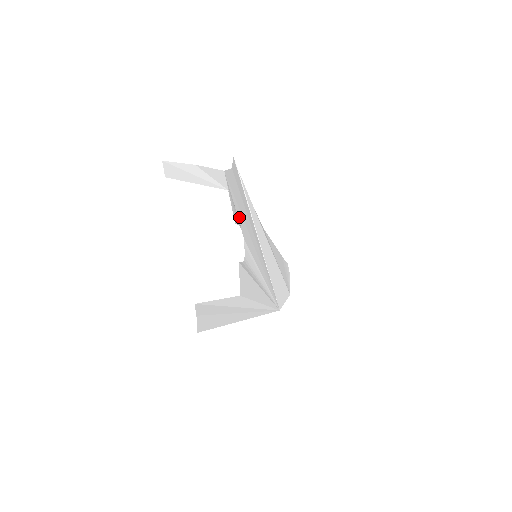
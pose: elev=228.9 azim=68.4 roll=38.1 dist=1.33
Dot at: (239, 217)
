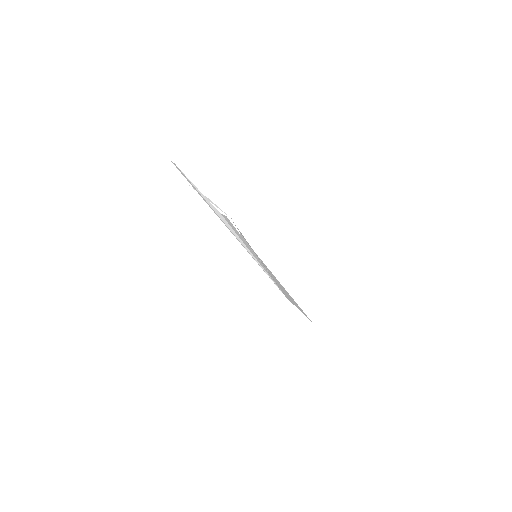
Dot at: occluded
